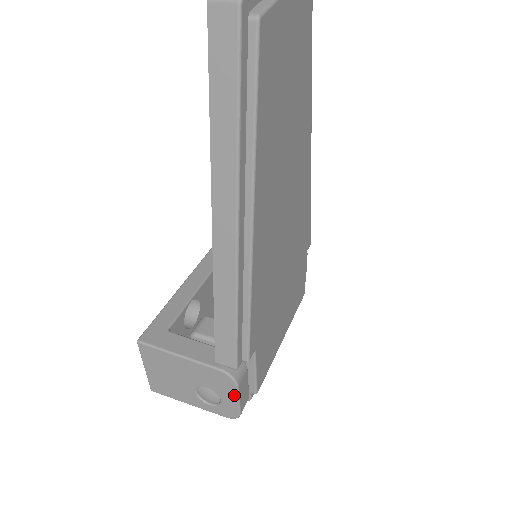
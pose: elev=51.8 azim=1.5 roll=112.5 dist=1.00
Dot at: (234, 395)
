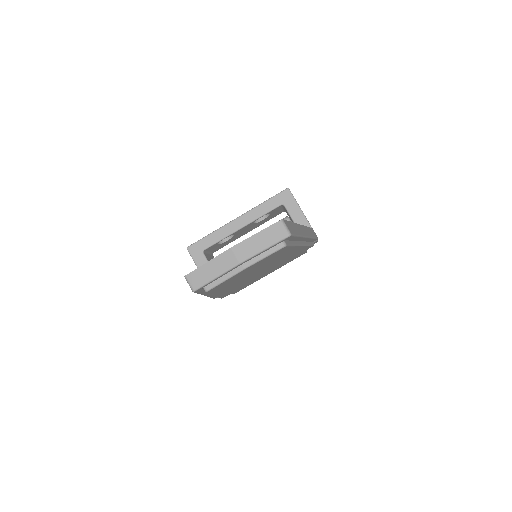
Dot at: occluded
